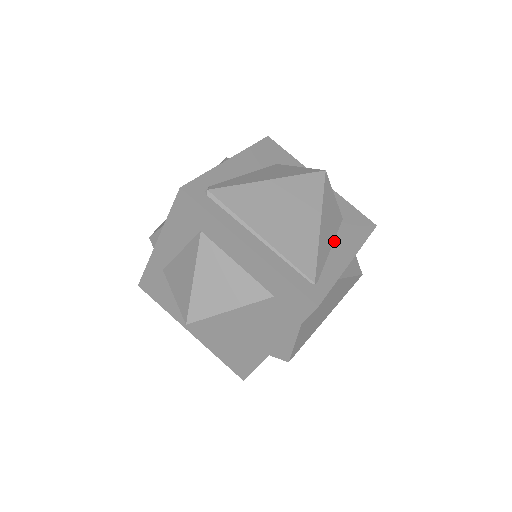
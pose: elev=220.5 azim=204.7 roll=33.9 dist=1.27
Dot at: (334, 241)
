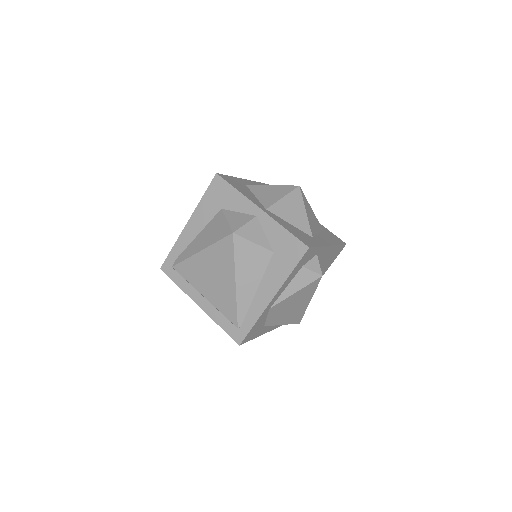
Dot at: (261, 282)
